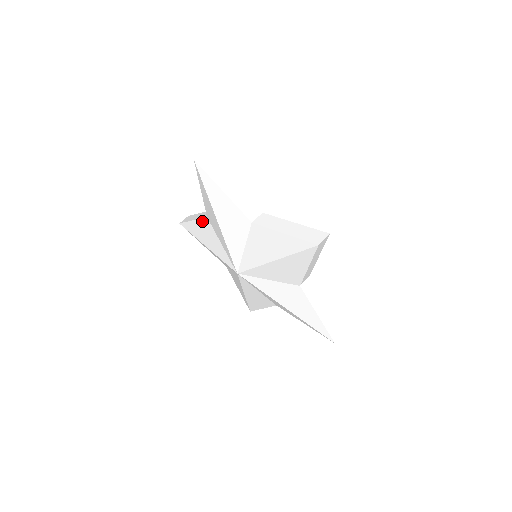
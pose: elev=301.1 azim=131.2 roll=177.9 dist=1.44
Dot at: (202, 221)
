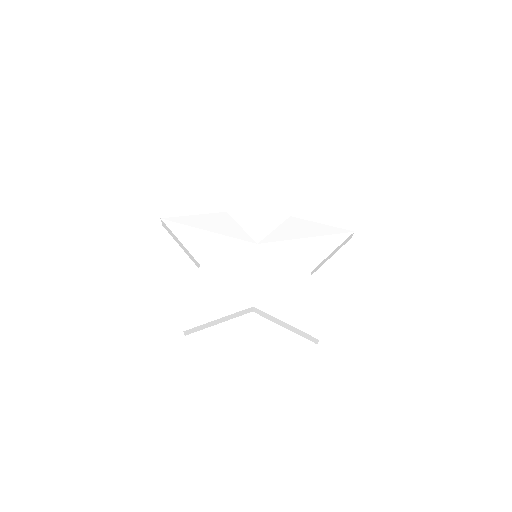
Dot at: occluded
